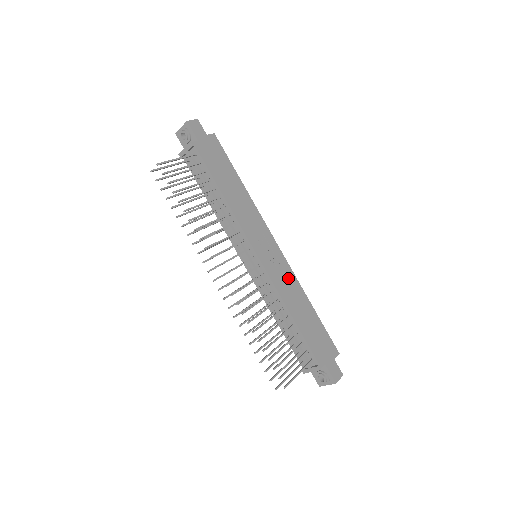
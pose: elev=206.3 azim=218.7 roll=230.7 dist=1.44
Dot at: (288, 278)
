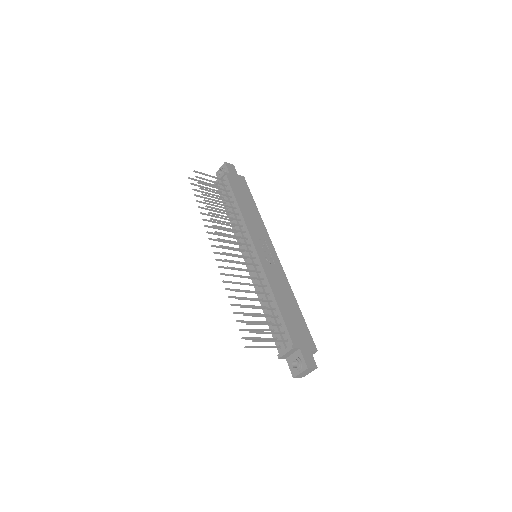
Dot at: (280, 276)
